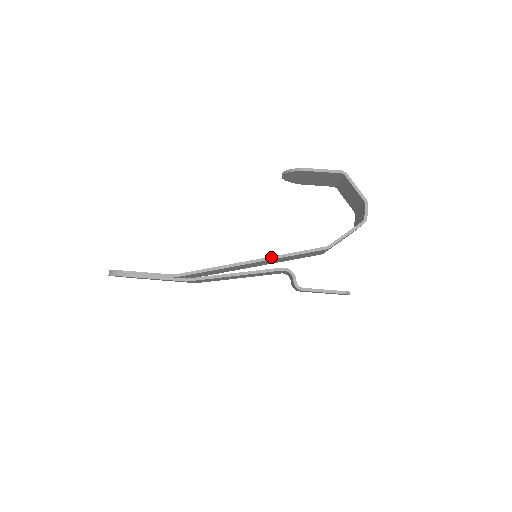
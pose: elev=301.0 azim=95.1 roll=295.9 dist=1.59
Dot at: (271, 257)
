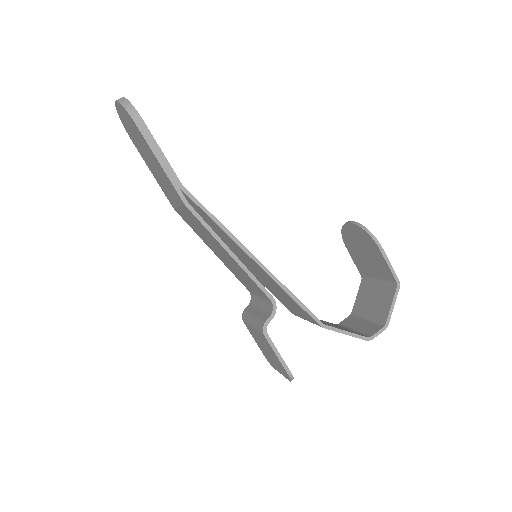
Dot at: occluded
